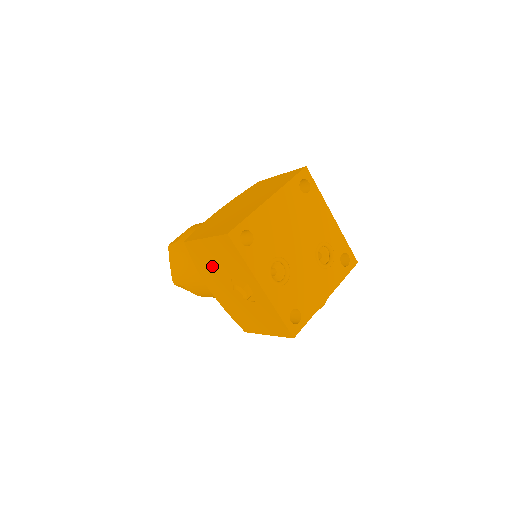
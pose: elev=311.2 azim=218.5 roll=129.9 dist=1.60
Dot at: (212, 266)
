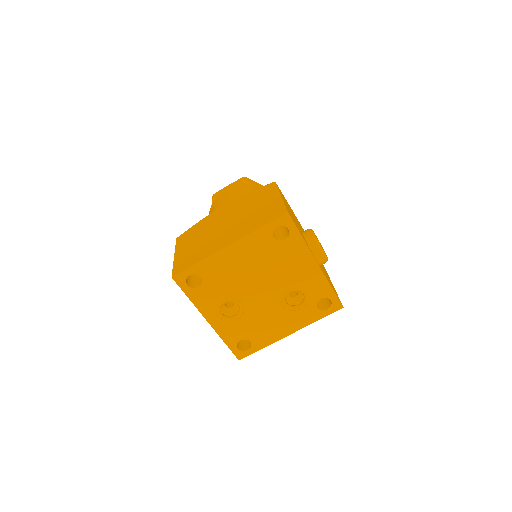
Dot at: occluded
